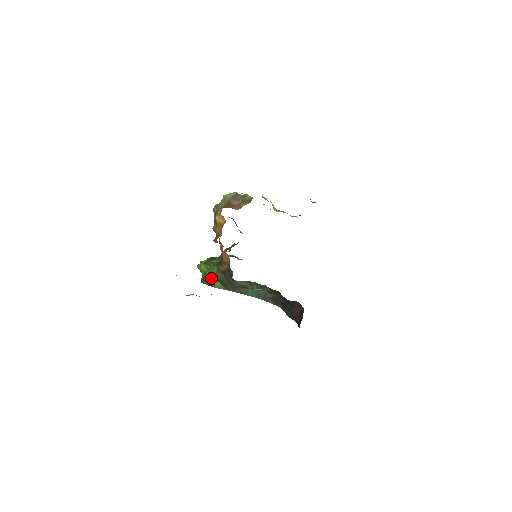
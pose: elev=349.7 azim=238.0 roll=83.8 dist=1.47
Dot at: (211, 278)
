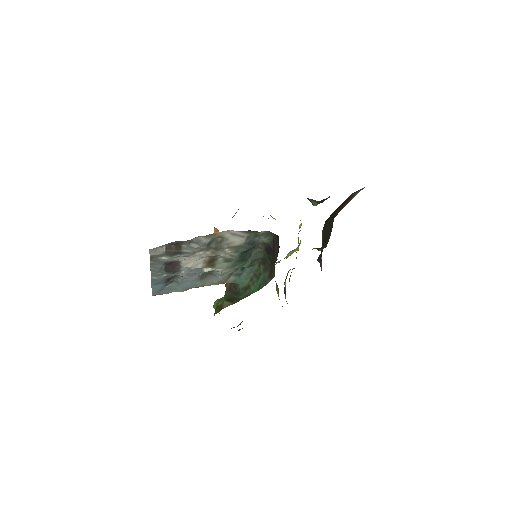
Dot at: (221, 304)
